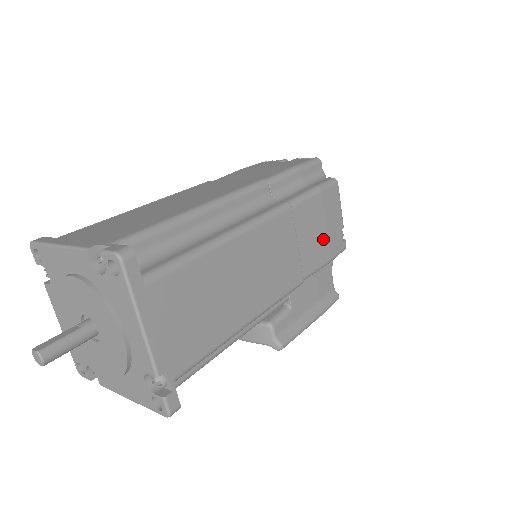
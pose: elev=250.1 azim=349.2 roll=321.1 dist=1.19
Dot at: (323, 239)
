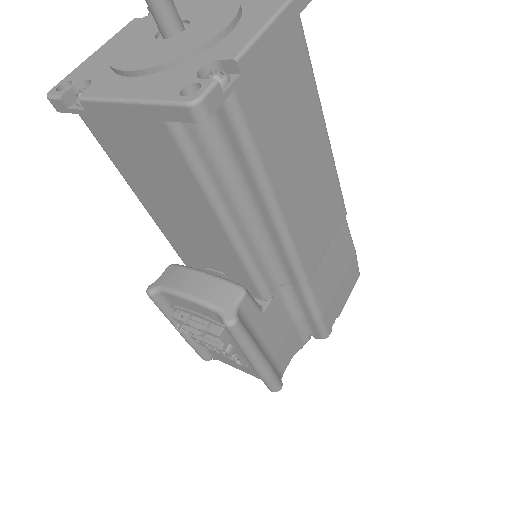
Dot at: (332, 288)
